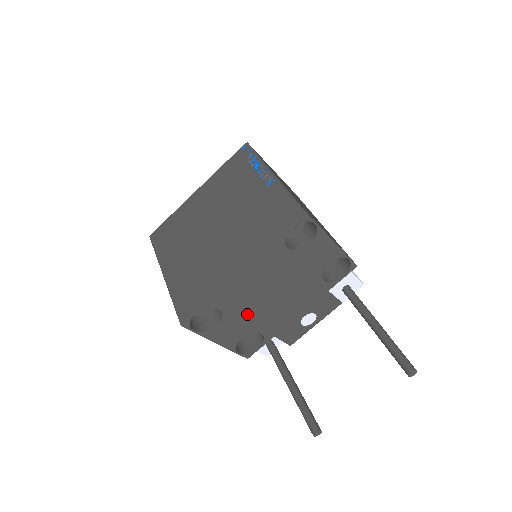
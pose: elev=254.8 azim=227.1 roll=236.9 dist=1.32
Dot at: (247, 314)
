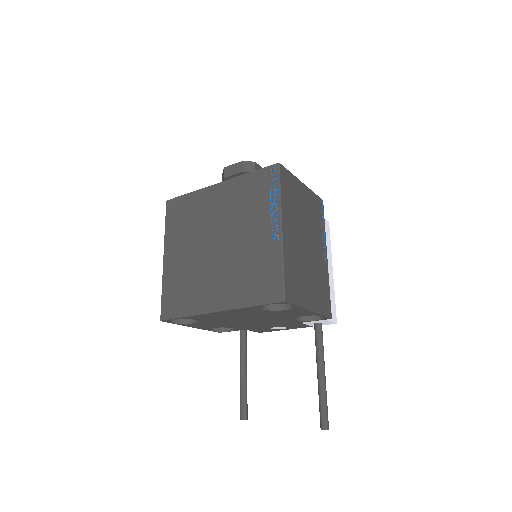
Dot at: (221, 322)
